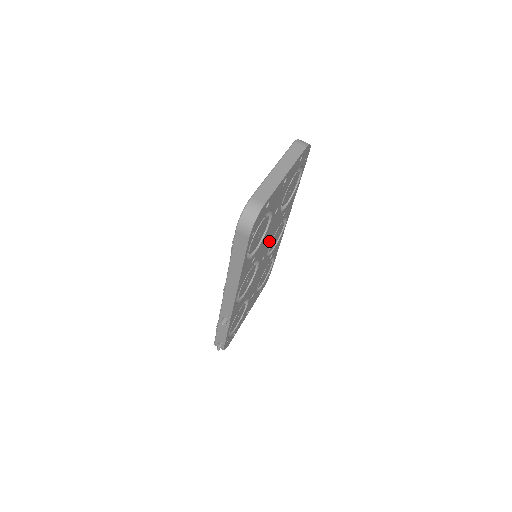
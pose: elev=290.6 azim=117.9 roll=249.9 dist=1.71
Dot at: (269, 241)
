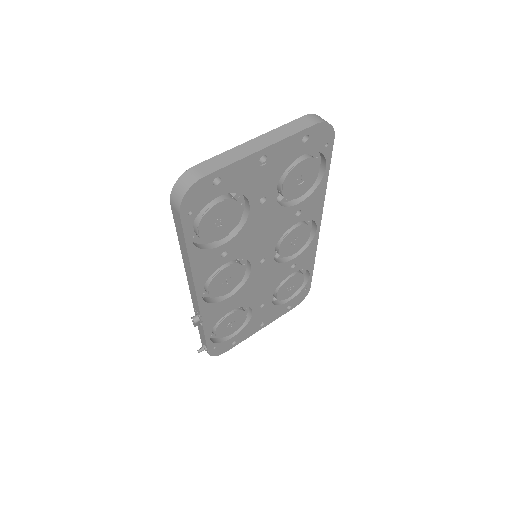
Dot at: (269, 241)
